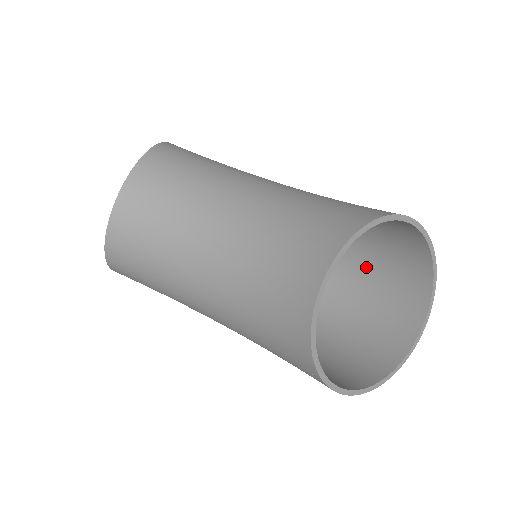
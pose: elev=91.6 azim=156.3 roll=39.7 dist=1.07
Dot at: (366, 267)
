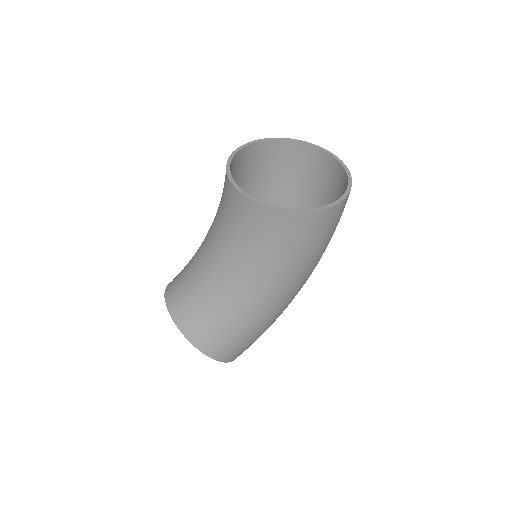
Dot at: (306, 194)
